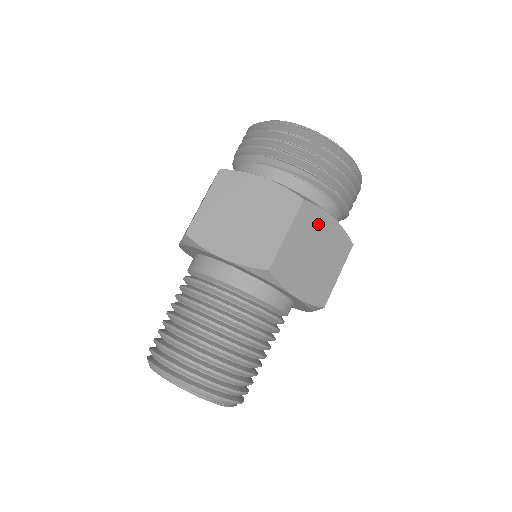
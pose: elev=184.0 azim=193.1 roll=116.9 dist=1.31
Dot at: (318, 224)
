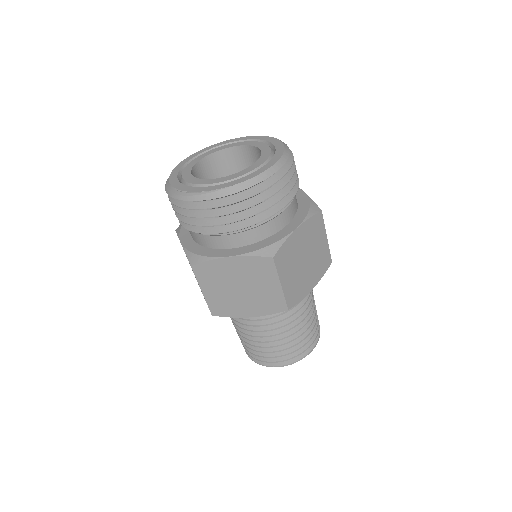
Dot at: (220, 270)
